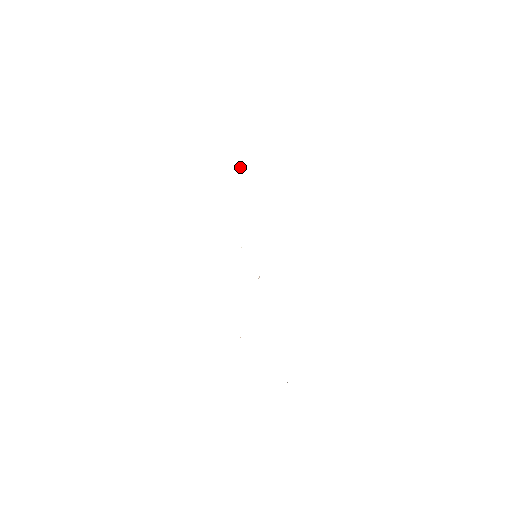
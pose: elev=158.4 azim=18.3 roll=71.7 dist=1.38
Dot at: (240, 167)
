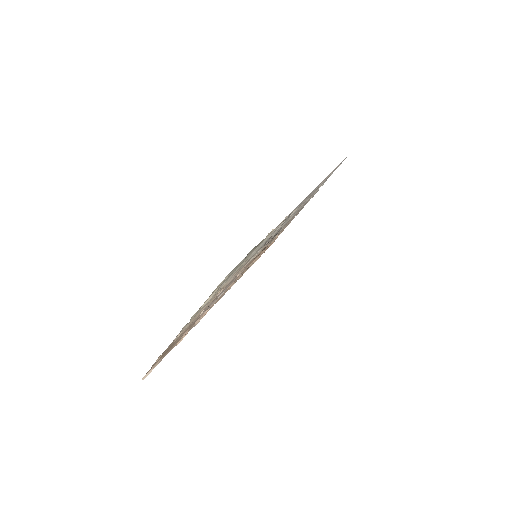
Dot at: occluded
